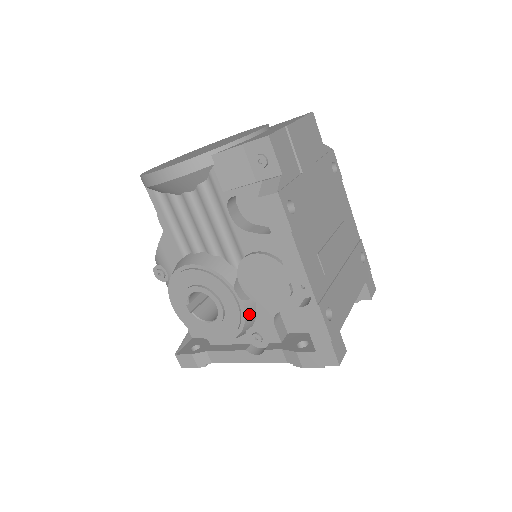
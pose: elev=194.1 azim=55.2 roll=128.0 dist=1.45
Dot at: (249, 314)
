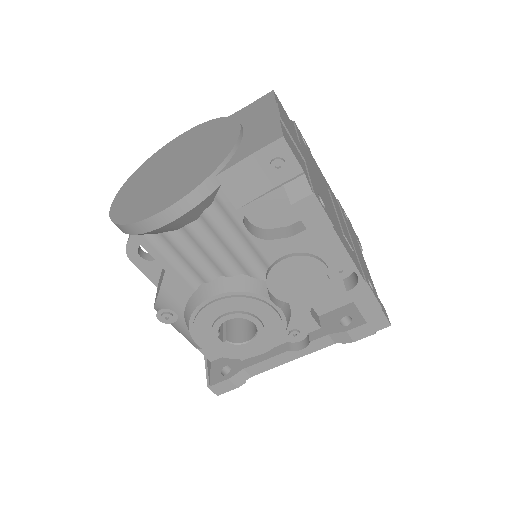
Dot at: (287, 317)
